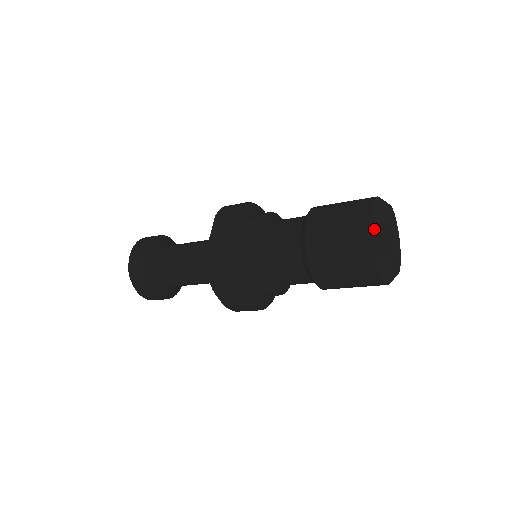
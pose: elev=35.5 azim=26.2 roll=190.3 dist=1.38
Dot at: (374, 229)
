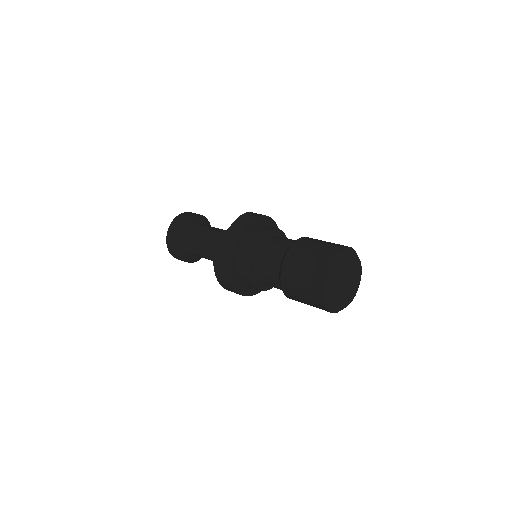
Dot at: (332, 265)
